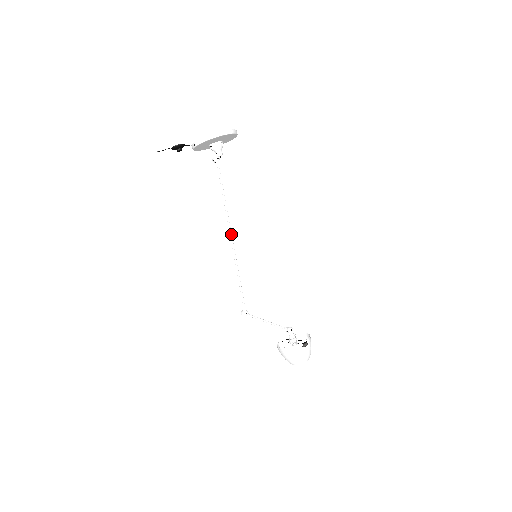
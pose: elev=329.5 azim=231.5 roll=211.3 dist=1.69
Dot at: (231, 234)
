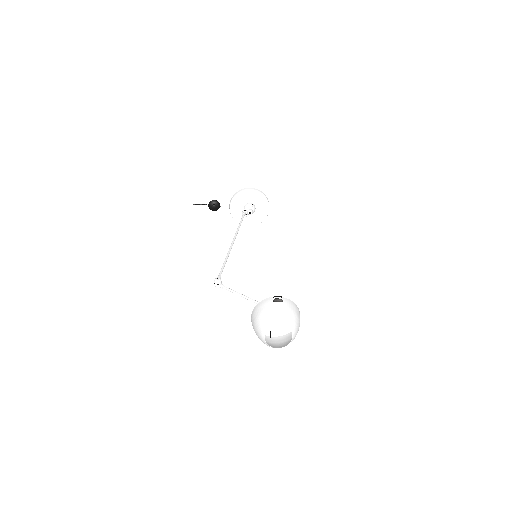
Dot at: (234, 239)
